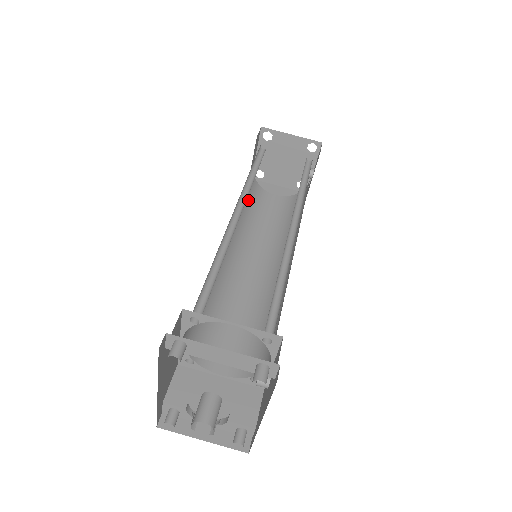
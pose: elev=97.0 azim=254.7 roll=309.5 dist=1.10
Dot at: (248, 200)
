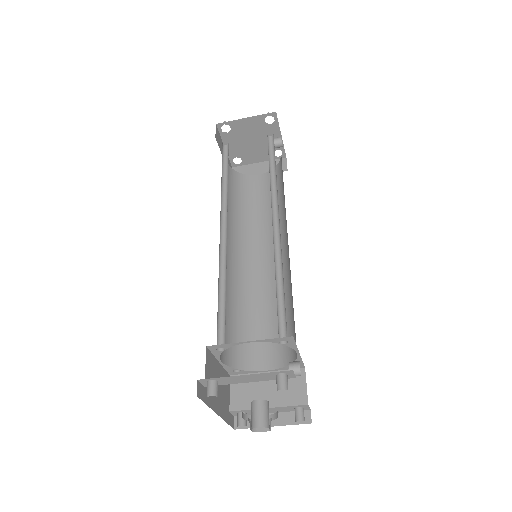
Dot at: (235, 196)
